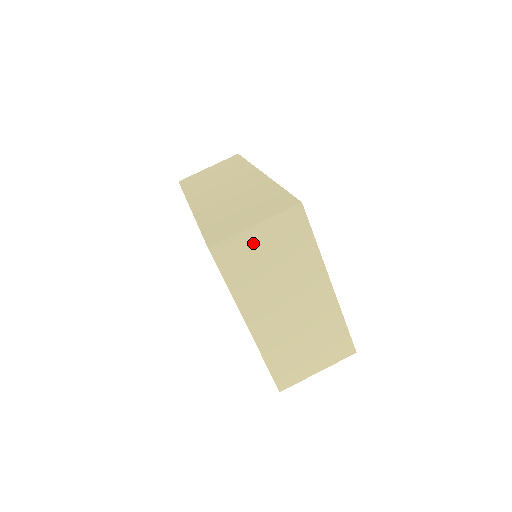
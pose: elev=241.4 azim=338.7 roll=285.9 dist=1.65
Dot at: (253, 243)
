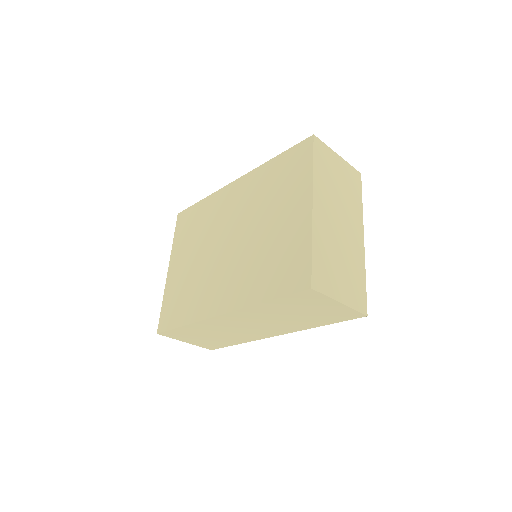
Dot at: (334, 162)
